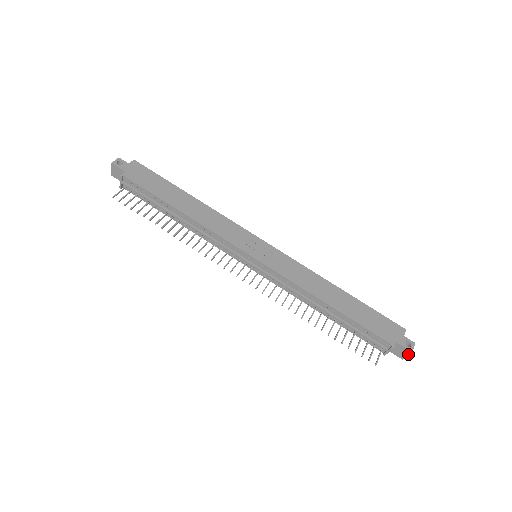
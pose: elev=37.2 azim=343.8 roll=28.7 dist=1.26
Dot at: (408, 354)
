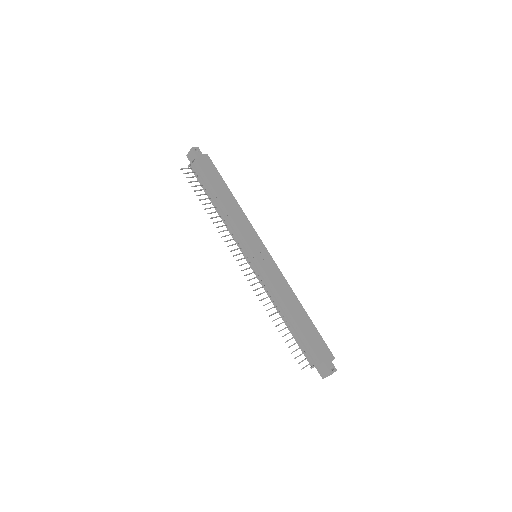
Dot at: (328, 375)
